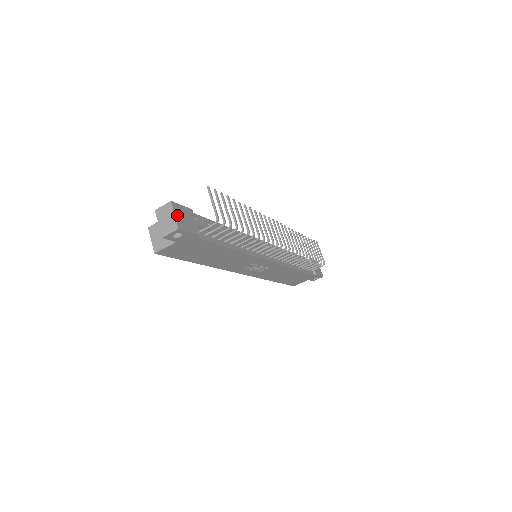
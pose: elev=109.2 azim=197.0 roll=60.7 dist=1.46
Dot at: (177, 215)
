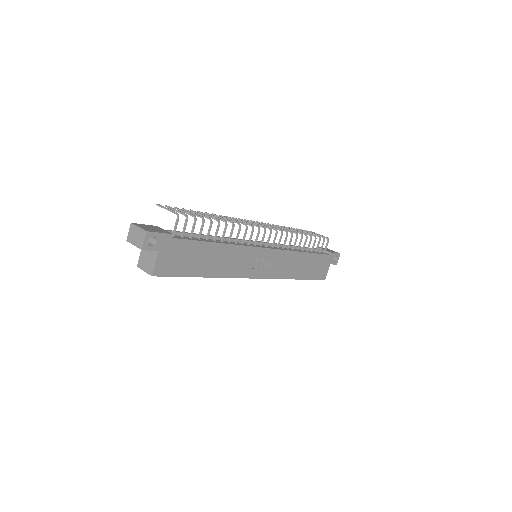
Dot at: (141, 227)
